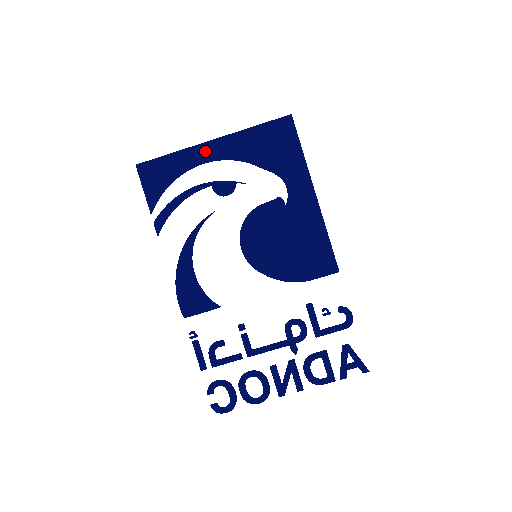
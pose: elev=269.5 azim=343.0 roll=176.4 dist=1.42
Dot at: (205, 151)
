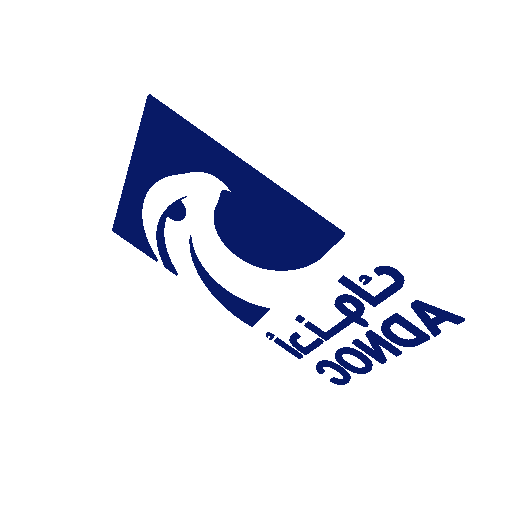
Dot at: (134, 187)
